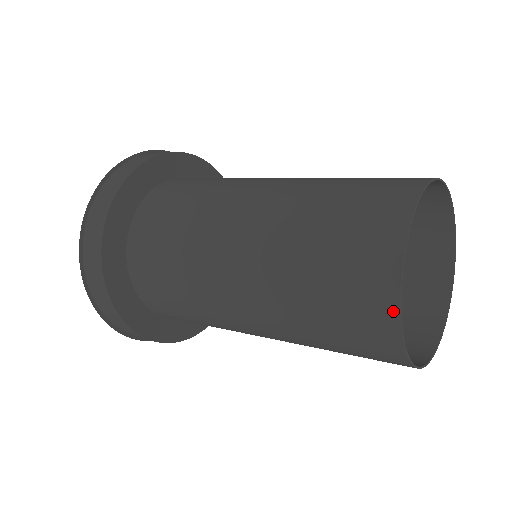
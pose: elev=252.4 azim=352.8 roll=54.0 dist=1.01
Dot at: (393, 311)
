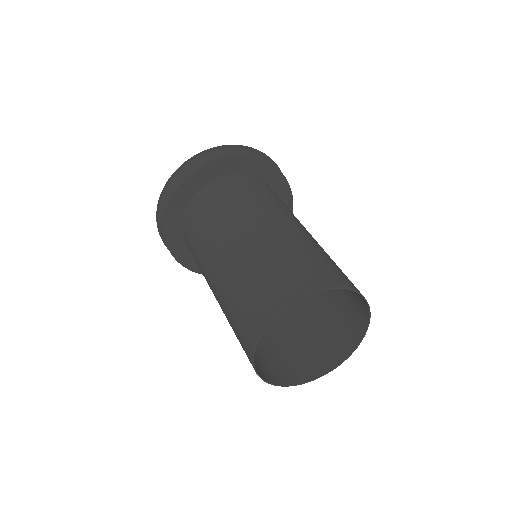
Dot at: (271, 382)
